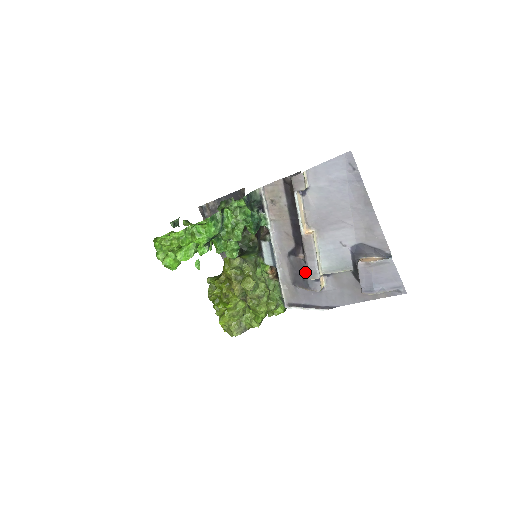
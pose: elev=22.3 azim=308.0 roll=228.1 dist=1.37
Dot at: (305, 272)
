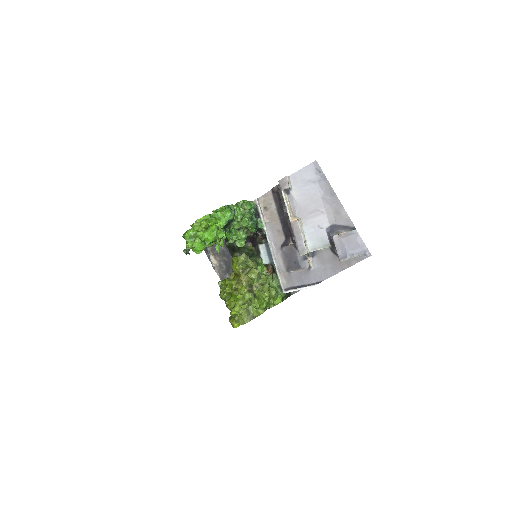
Dot at: (296, 255)
